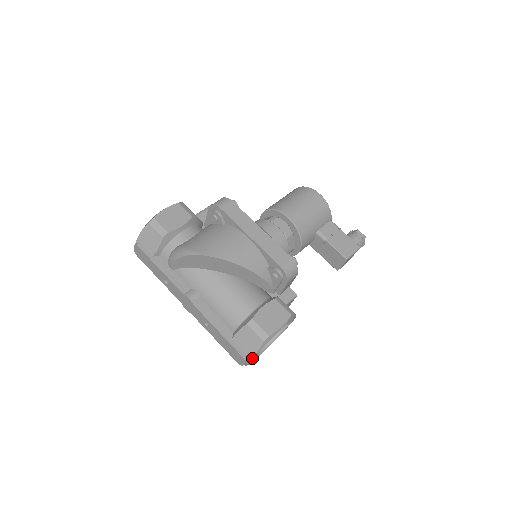
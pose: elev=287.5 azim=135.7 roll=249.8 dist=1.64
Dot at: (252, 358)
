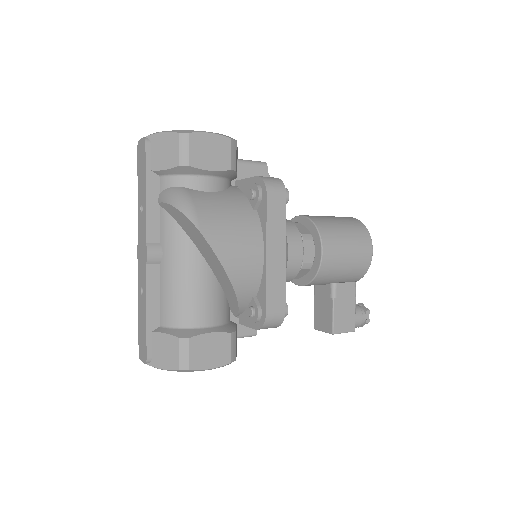
Dot at: (155, 367)
